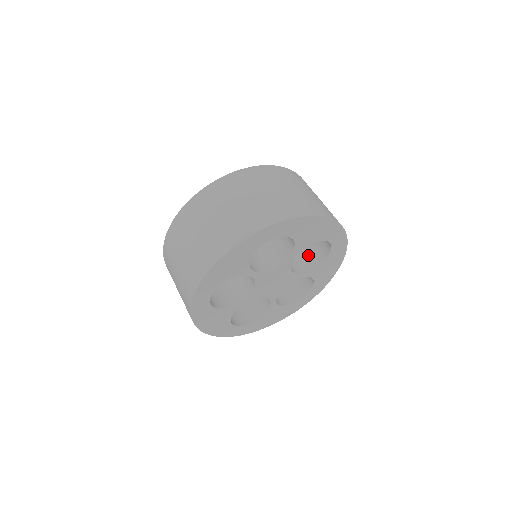
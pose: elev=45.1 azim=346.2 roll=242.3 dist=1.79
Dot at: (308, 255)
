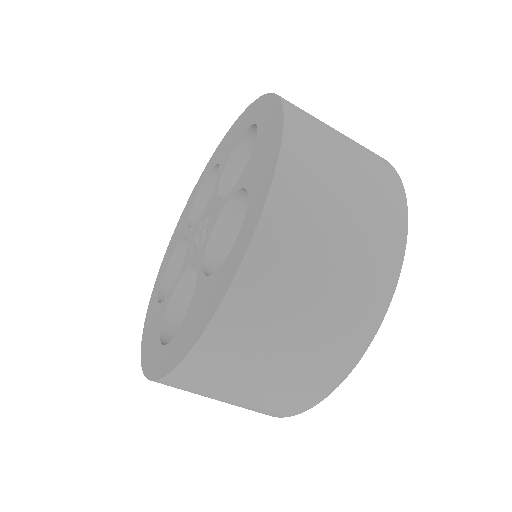
Dot at: occluded
